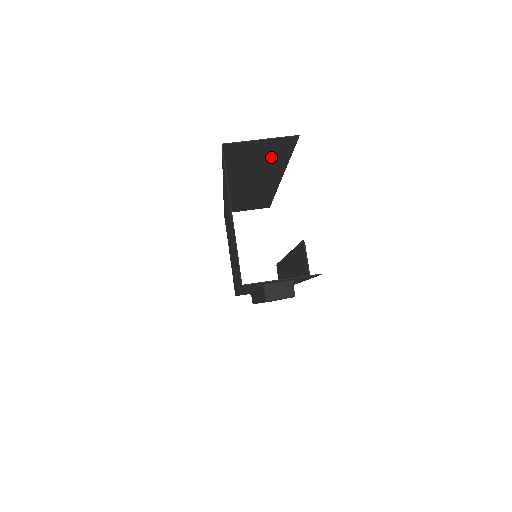
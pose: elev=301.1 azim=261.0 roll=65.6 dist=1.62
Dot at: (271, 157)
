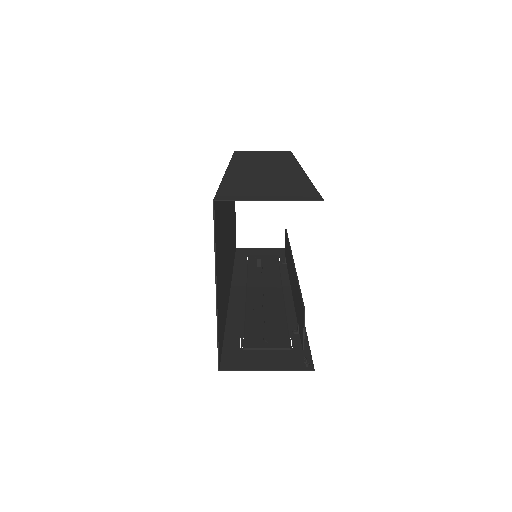
Dot at: (286, 186)
